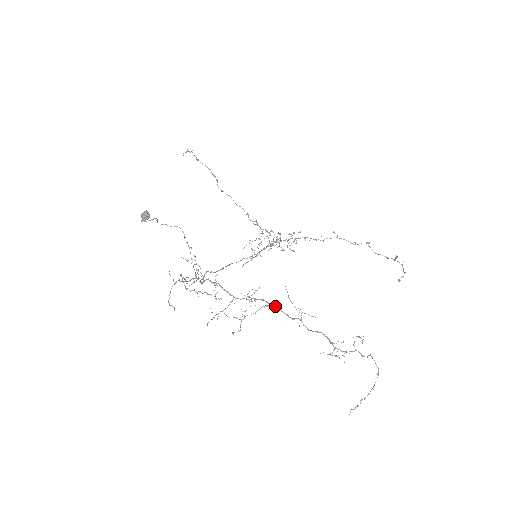
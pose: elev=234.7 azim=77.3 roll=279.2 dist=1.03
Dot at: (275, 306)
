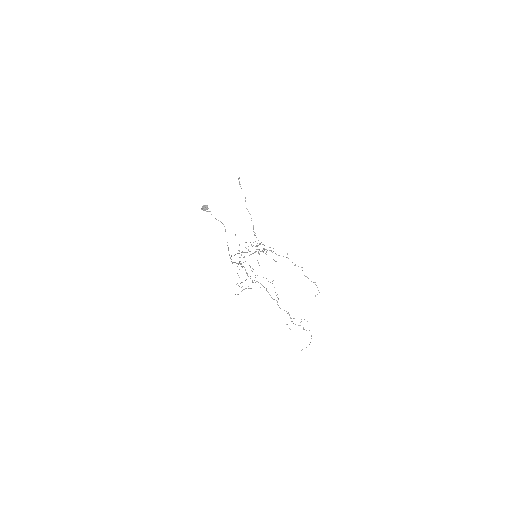
Dot at: occluded
